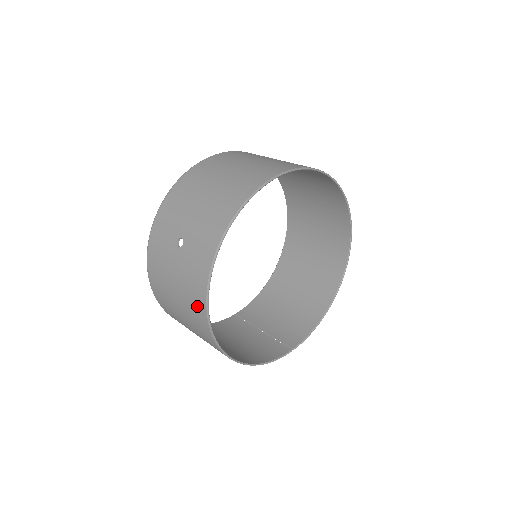
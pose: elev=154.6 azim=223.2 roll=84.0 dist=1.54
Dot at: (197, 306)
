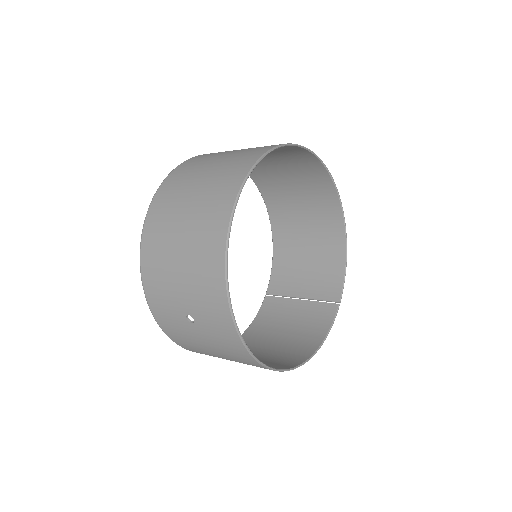
Dot at: (246, 361)
